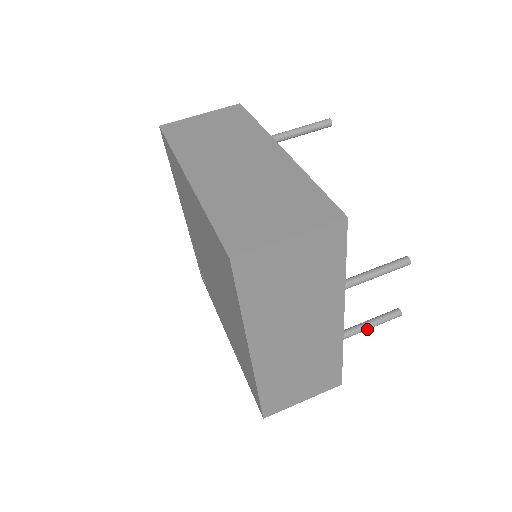
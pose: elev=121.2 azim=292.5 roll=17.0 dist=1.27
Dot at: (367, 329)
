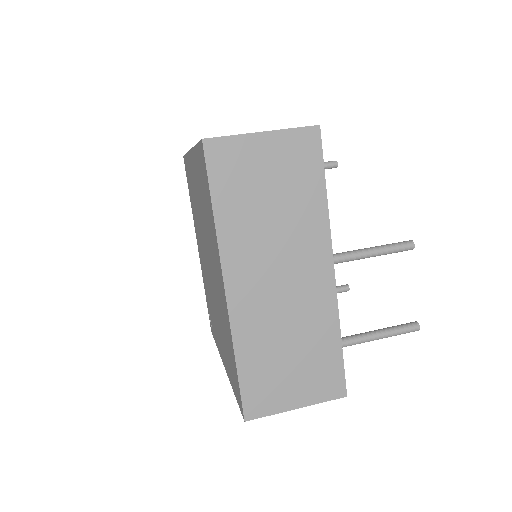
Dot at: (378, 337)
